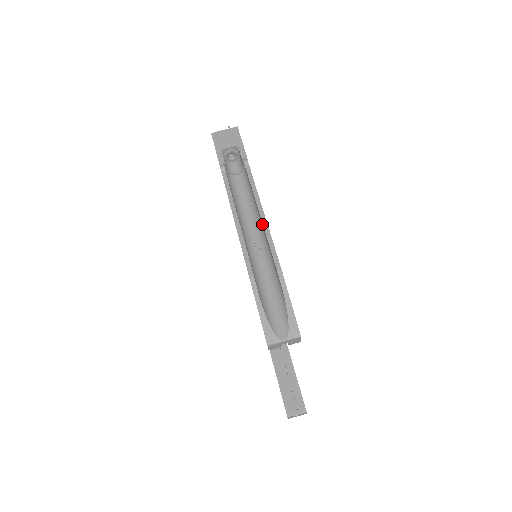
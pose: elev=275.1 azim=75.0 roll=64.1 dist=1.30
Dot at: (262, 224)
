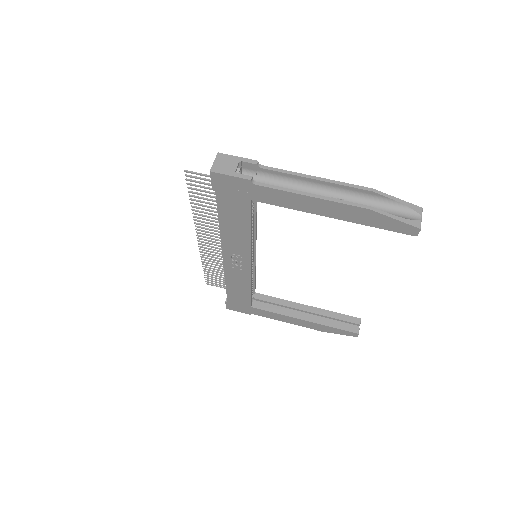
Dot at: (323, 184)
